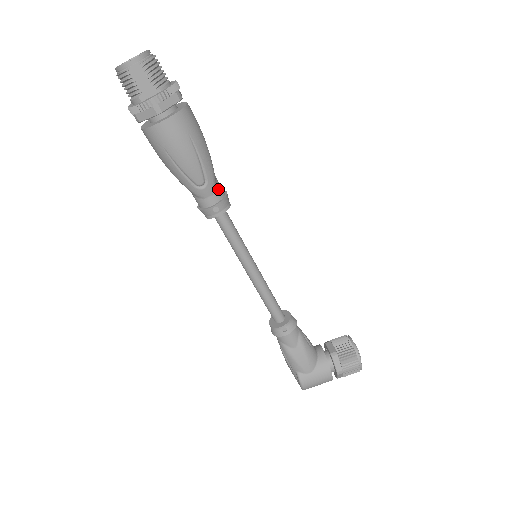
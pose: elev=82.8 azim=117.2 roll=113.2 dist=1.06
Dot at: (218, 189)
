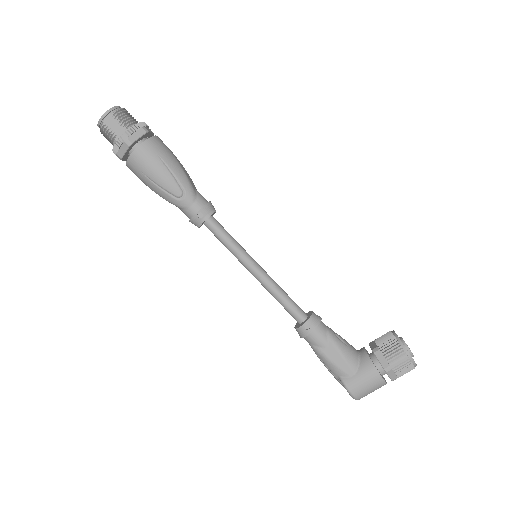
Dot at: (199, 198)
